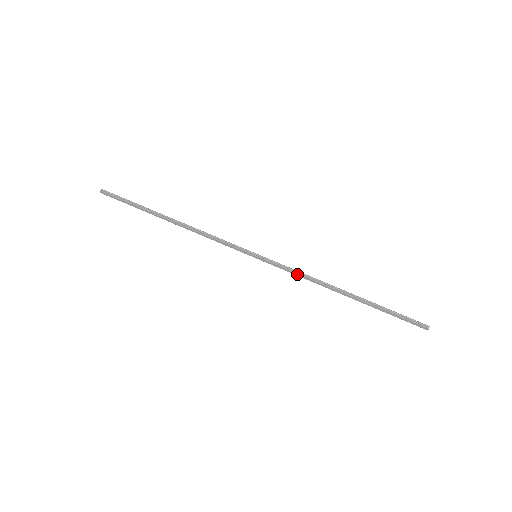
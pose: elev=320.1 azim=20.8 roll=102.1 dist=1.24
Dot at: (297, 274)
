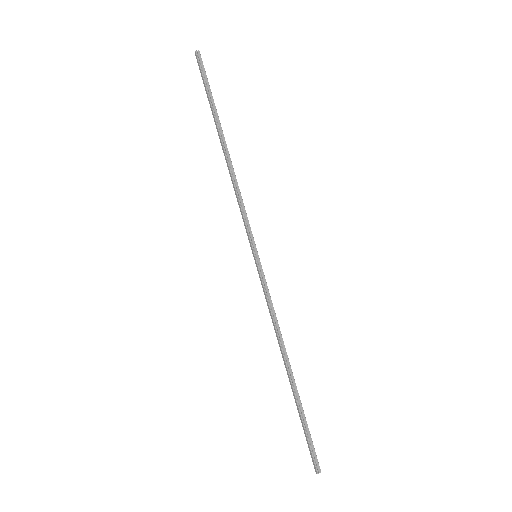
Dot at: (270, 309)
